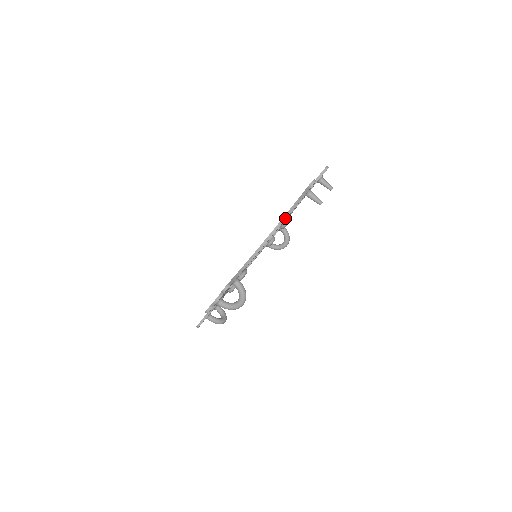
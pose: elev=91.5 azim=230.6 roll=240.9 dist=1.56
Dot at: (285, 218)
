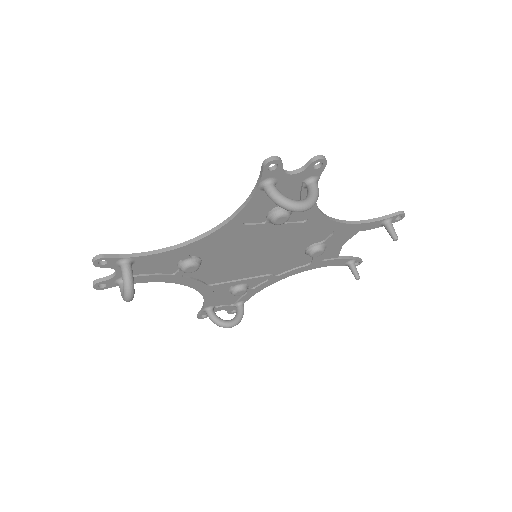
Dot at: (352, 223)
